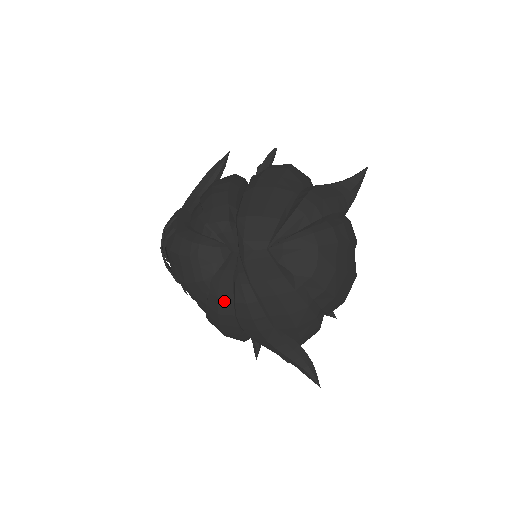
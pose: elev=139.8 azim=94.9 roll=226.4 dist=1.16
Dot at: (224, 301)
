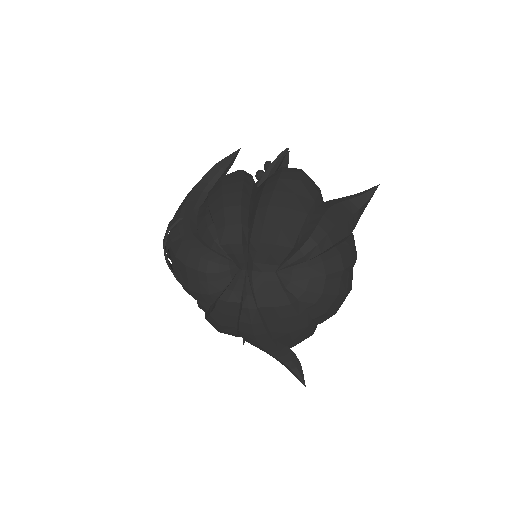
Dot at: (229, 317)
